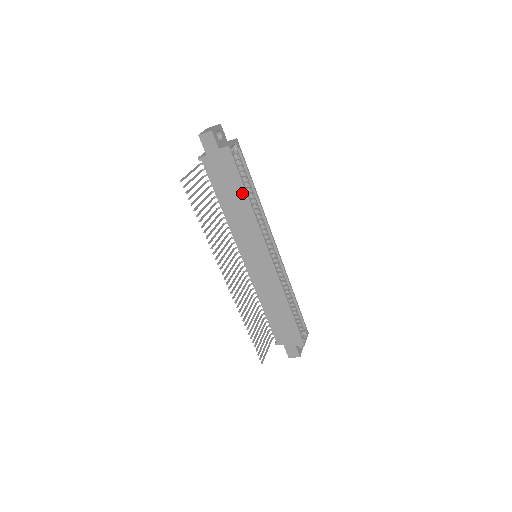
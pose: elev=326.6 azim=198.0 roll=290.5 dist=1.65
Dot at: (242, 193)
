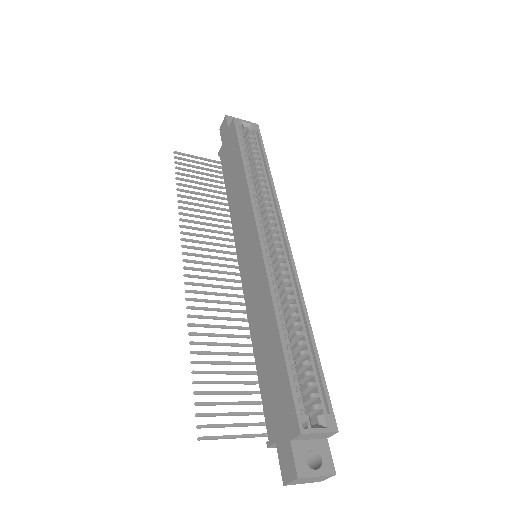
Dot at: (239, 162)
